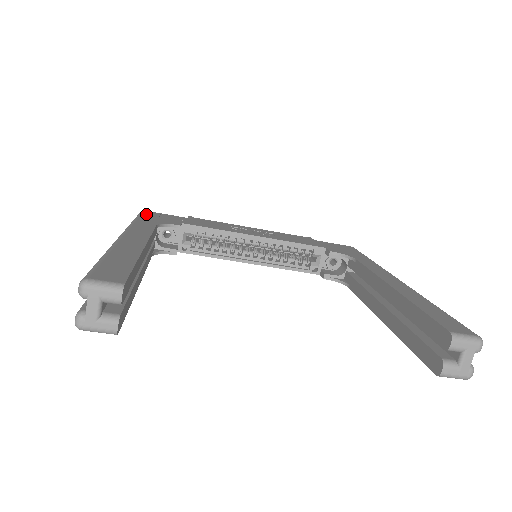
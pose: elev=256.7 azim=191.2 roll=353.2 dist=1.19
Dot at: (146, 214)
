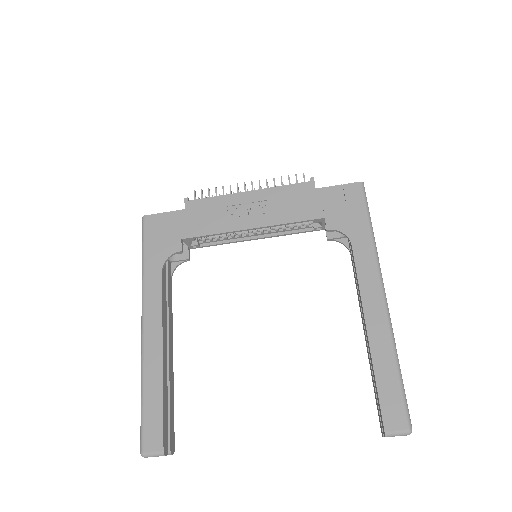
Dot at: (148, 232)
